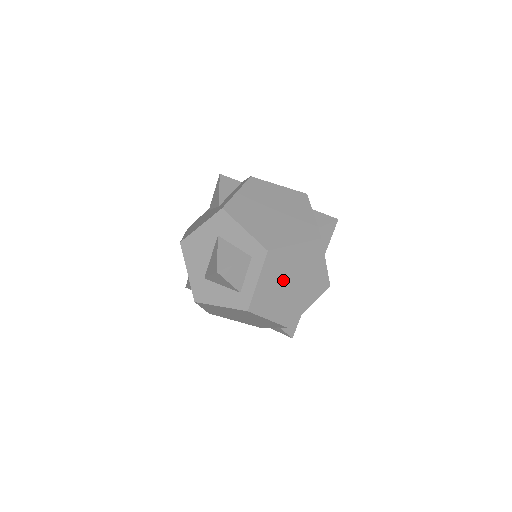
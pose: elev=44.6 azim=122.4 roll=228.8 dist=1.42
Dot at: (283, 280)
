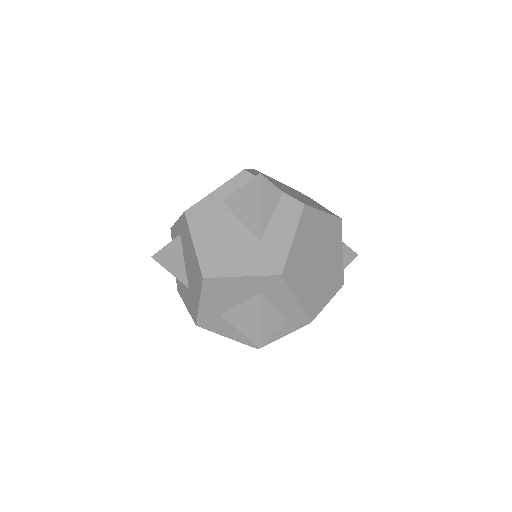
Dot at: occluded
